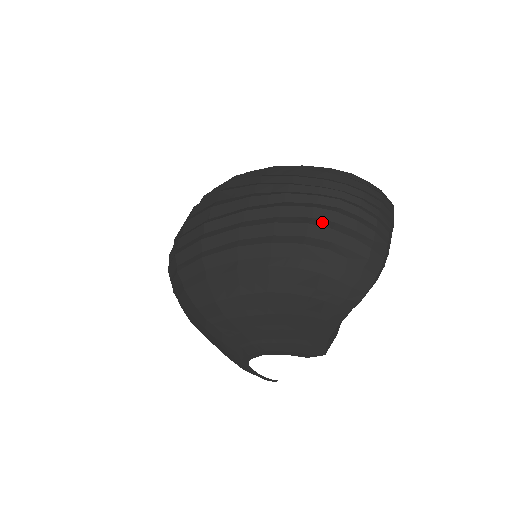
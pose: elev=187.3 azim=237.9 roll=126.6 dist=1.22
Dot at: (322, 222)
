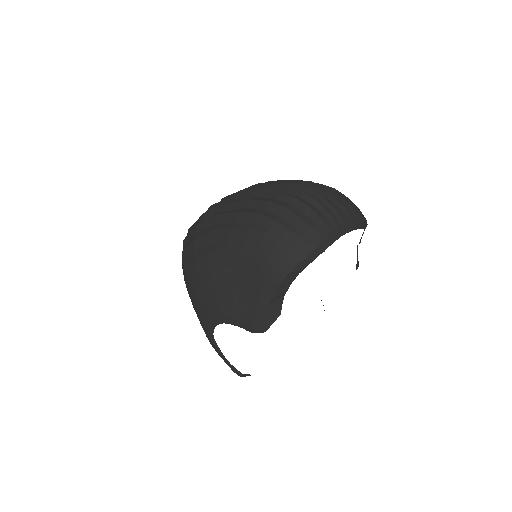
Dot at: (280, 202)
